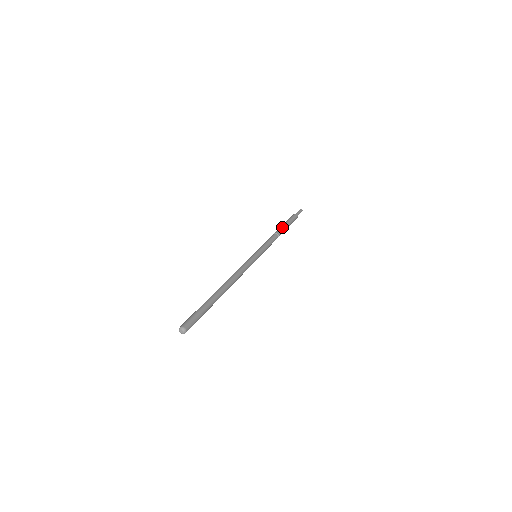
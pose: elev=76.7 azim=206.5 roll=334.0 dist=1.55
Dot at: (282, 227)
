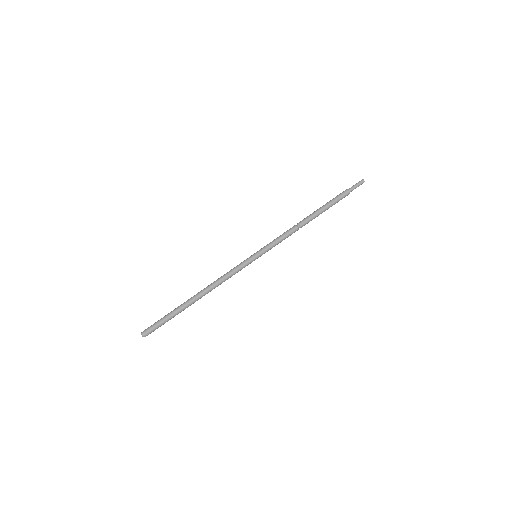
Dot at: (312, 214)
